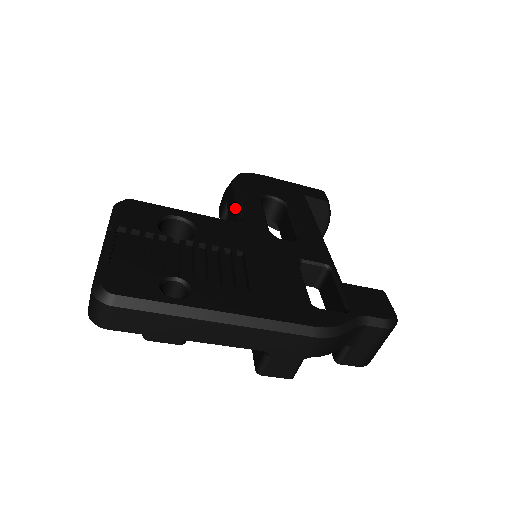
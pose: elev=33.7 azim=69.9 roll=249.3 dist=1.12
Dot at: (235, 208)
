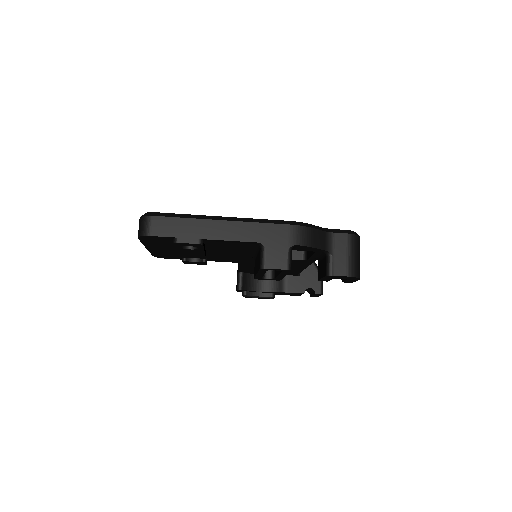
Dot at: occluded
